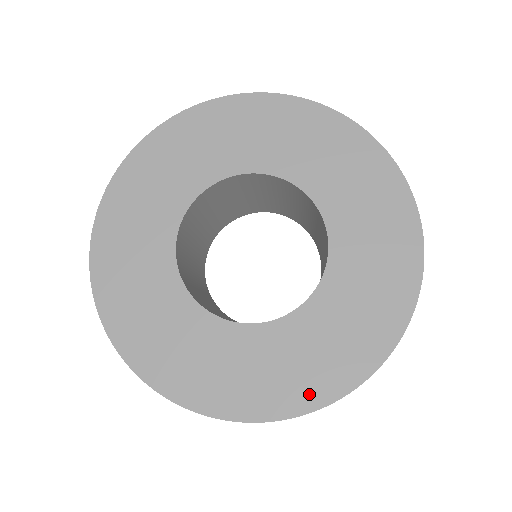
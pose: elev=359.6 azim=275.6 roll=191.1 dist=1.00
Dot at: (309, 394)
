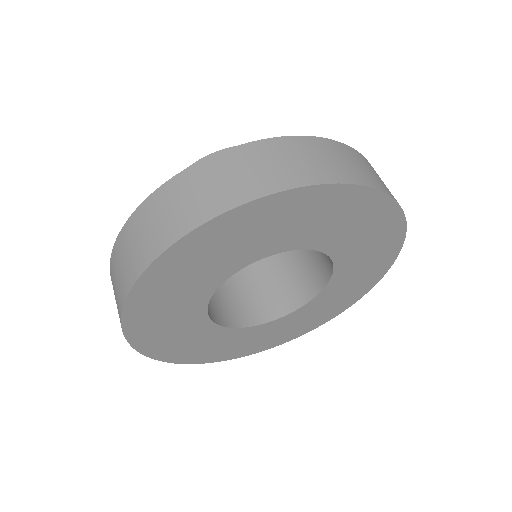
Dot at: (294, 335)
